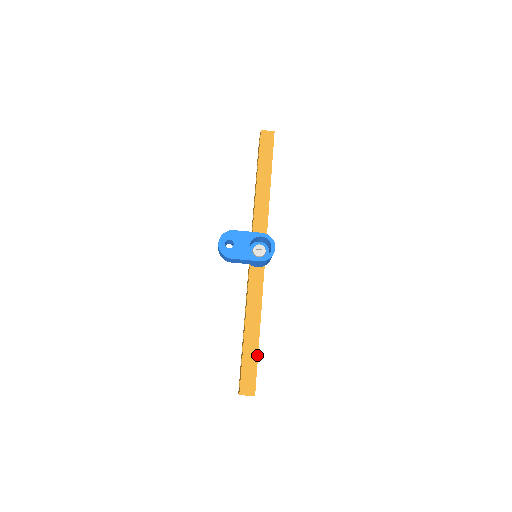
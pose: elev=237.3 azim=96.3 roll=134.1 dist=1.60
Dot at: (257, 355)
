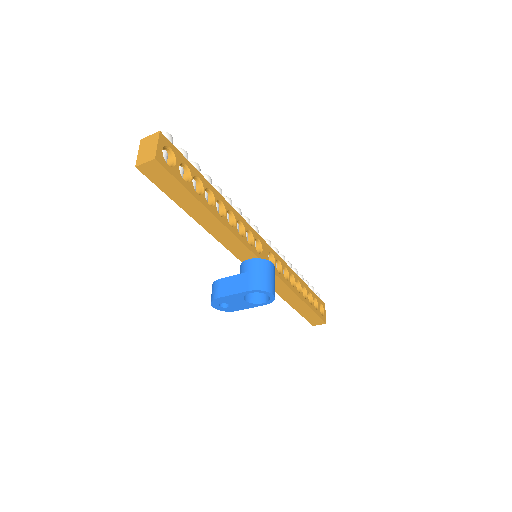
Dot at: (312, 311)
